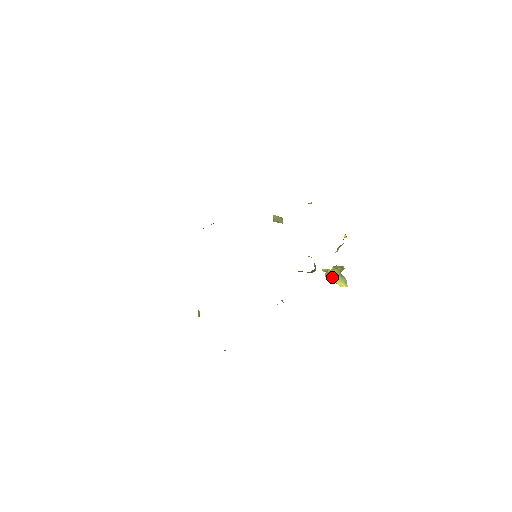
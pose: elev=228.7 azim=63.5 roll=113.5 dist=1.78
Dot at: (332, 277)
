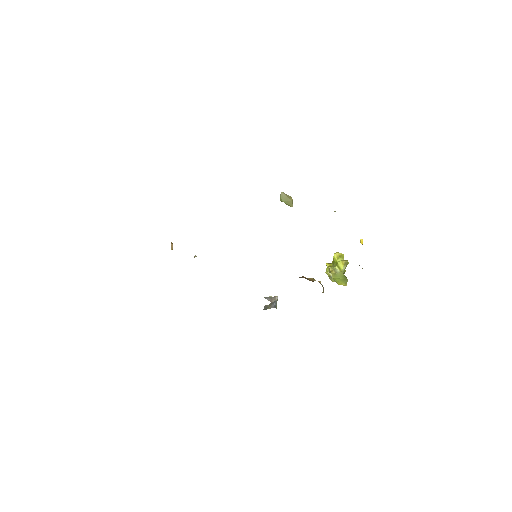
Dot at: (334, 280)
